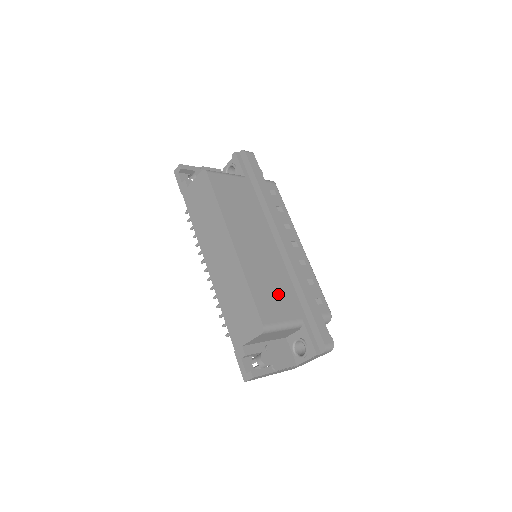
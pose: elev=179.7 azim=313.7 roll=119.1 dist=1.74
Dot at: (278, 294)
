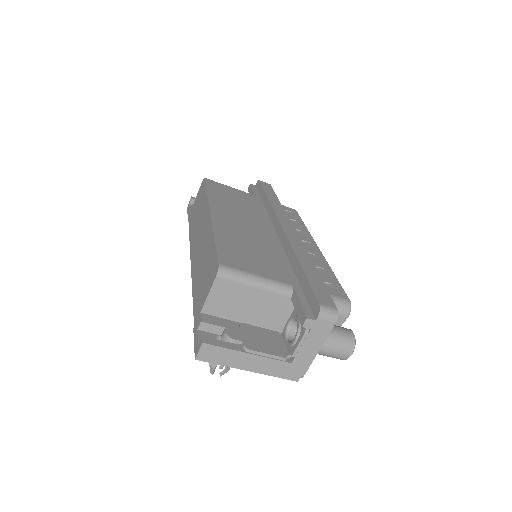
Dot at: (260, 257)
